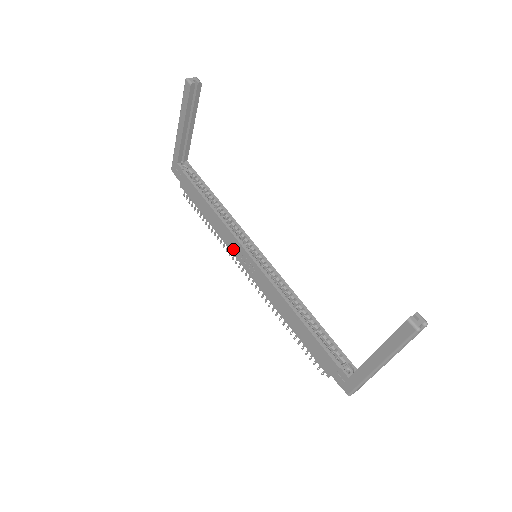
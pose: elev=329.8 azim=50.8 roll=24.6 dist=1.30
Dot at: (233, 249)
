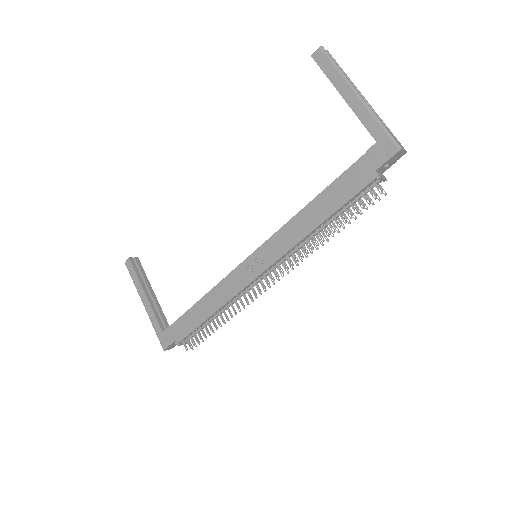
Dot at: (240, 284)
